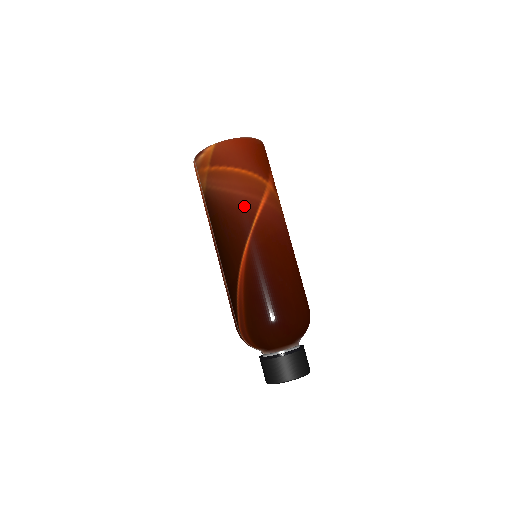
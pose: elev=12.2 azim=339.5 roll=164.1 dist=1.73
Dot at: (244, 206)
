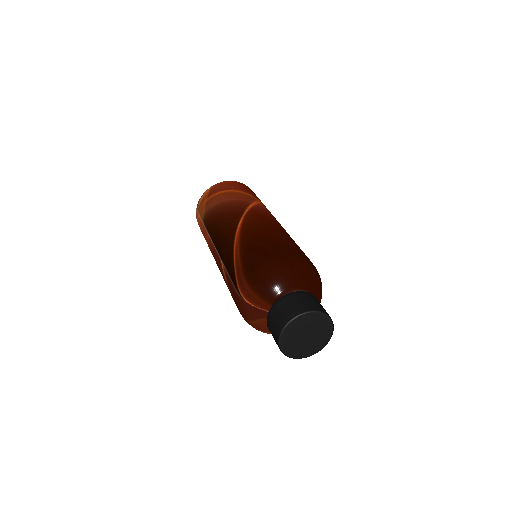
Dot at: (237, 204)
